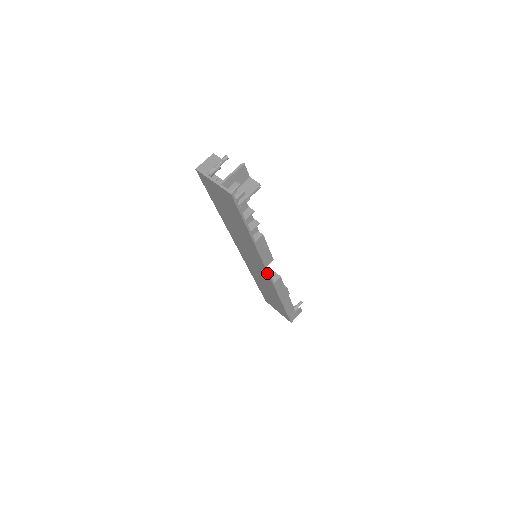
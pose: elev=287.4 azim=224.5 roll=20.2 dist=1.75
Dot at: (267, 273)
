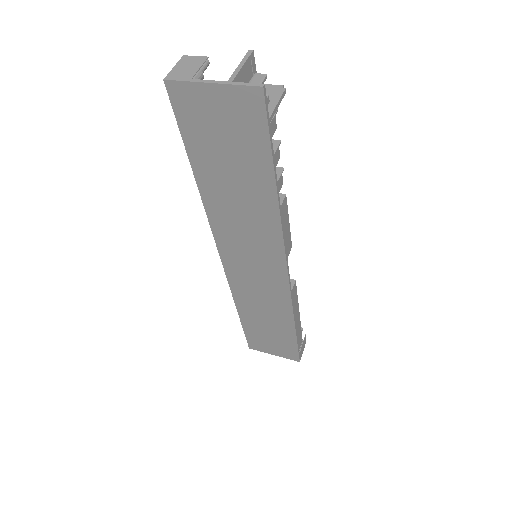
Dot at: (285, 274)
